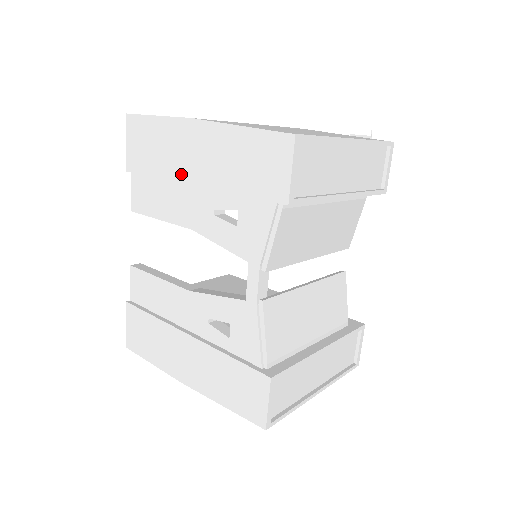
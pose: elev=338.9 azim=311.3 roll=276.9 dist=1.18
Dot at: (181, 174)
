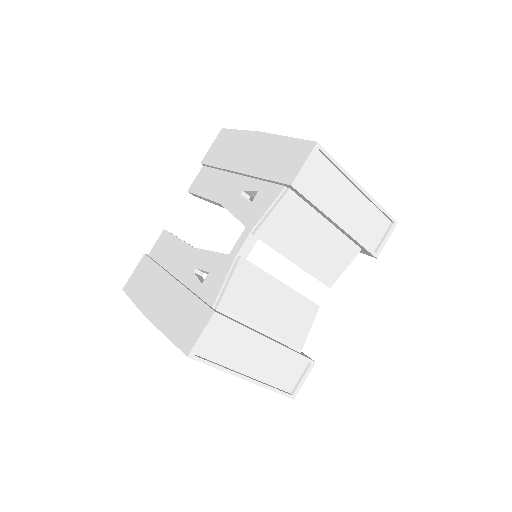
Dot at: (234, 165)
